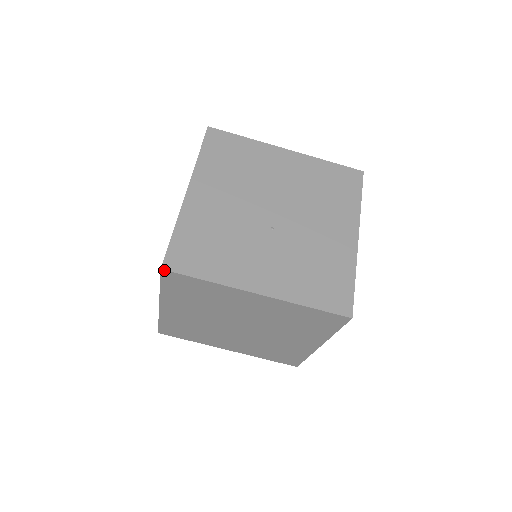
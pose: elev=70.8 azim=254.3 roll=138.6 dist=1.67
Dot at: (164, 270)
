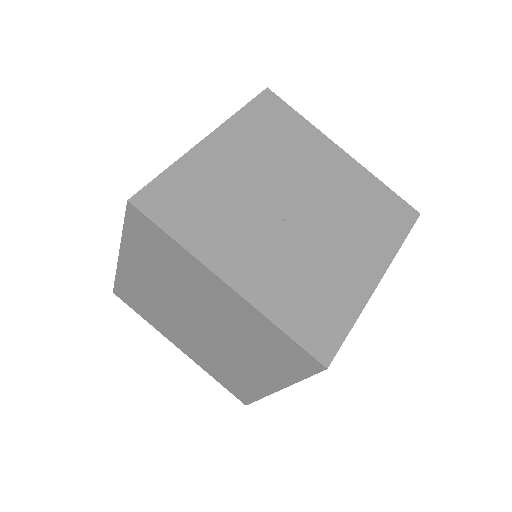
Dot at: (131, 204)
